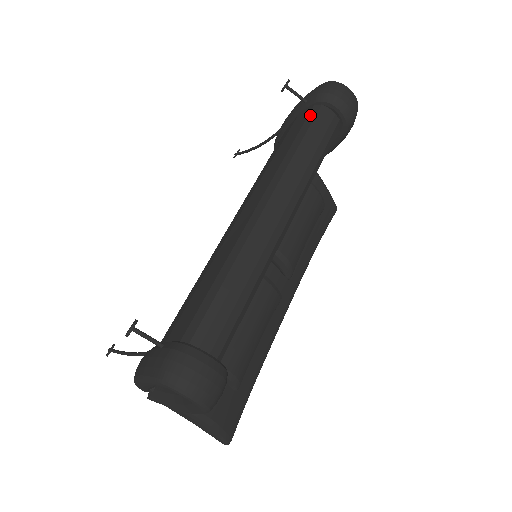
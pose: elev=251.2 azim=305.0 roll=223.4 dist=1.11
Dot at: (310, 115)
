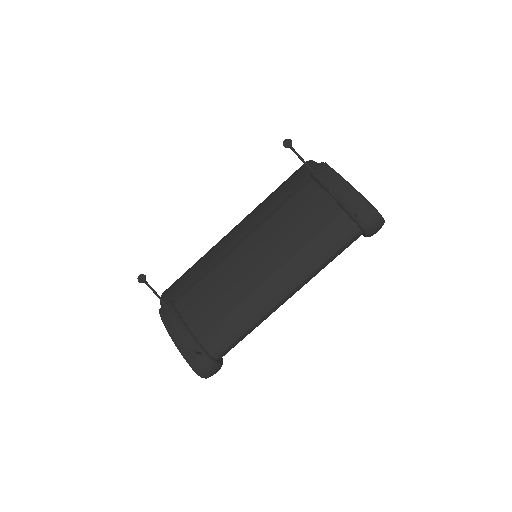
Dot at: (349, 235)
